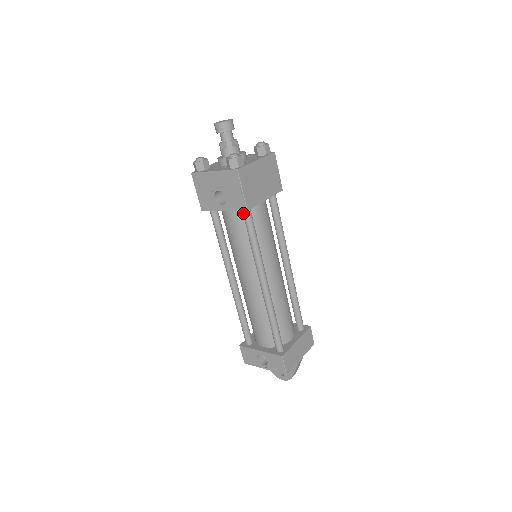
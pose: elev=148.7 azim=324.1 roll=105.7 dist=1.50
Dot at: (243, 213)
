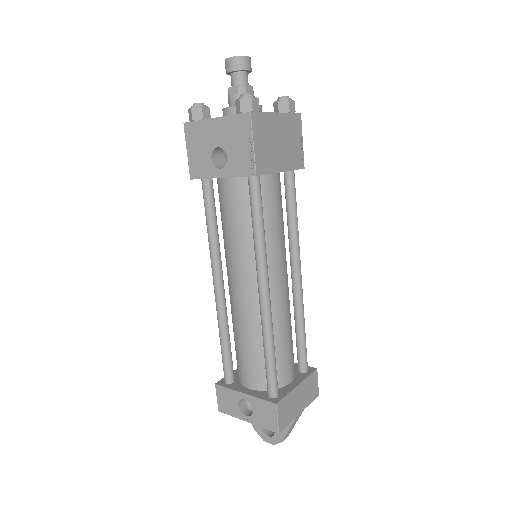
Dot at: (249, 182)
